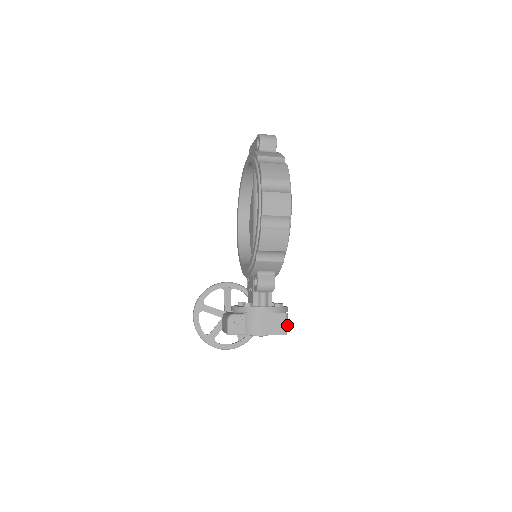
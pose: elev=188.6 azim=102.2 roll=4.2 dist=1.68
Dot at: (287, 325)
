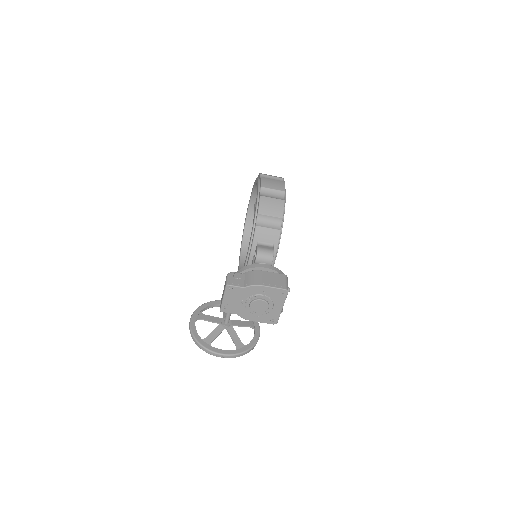
Dot at: (287, 285)
